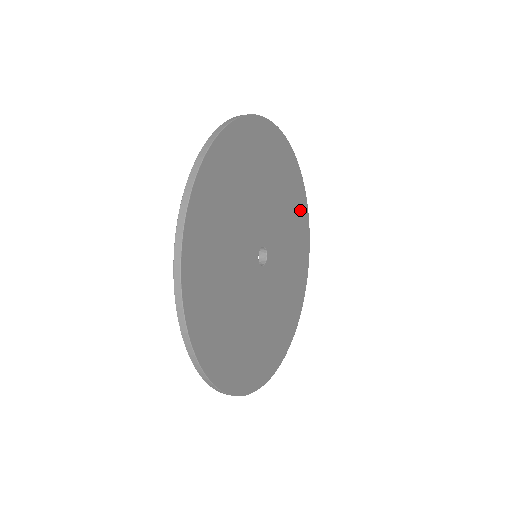
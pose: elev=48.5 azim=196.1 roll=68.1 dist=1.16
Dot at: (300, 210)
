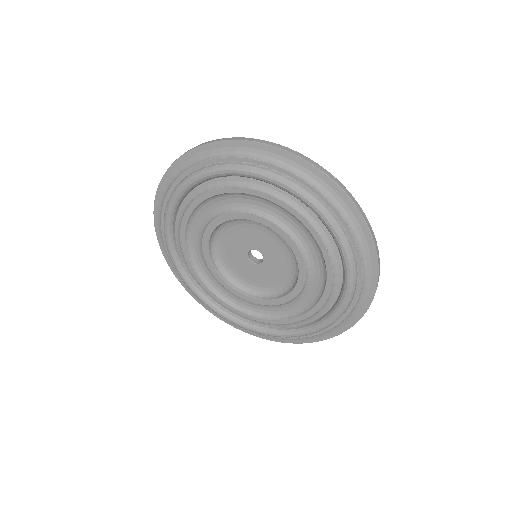
Dot at: occluded
